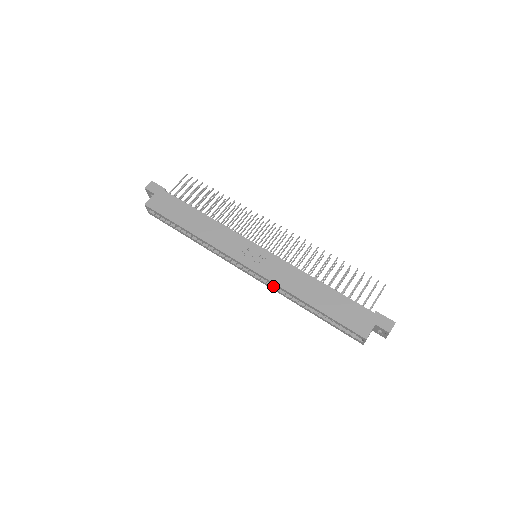
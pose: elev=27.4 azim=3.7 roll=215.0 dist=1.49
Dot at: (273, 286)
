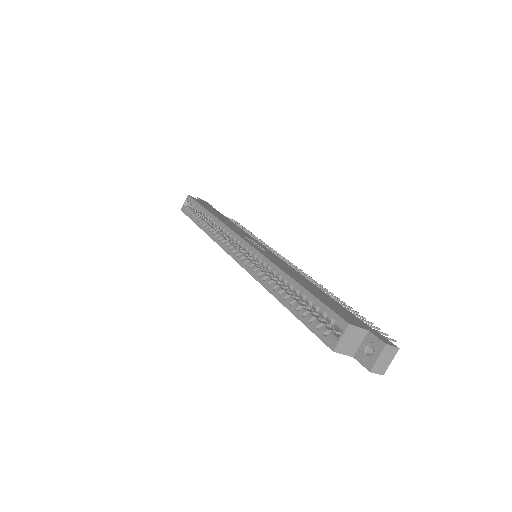
Dot at: (255, 271)
